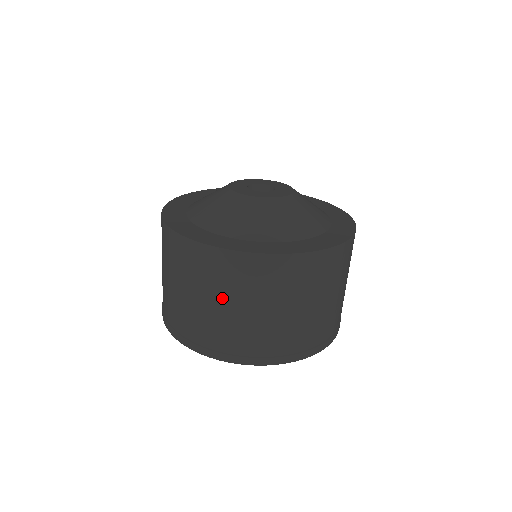
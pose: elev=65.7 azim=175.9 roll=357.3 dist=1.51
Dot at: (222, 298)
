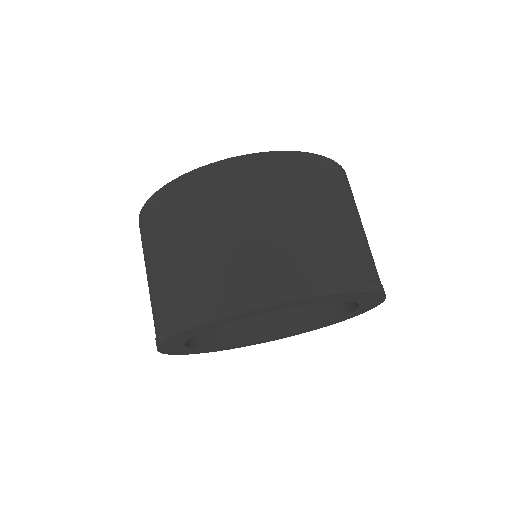
Dot at: (245, 215)
